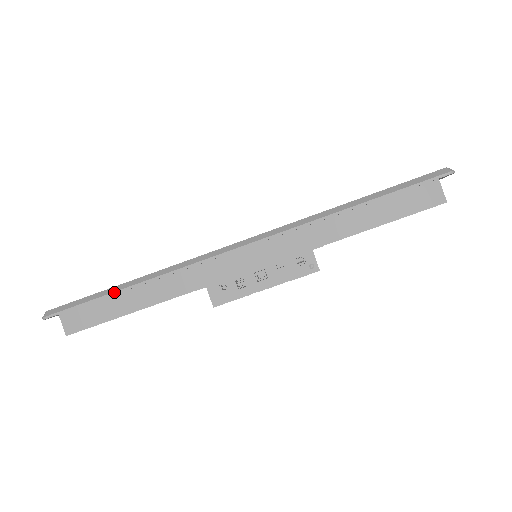
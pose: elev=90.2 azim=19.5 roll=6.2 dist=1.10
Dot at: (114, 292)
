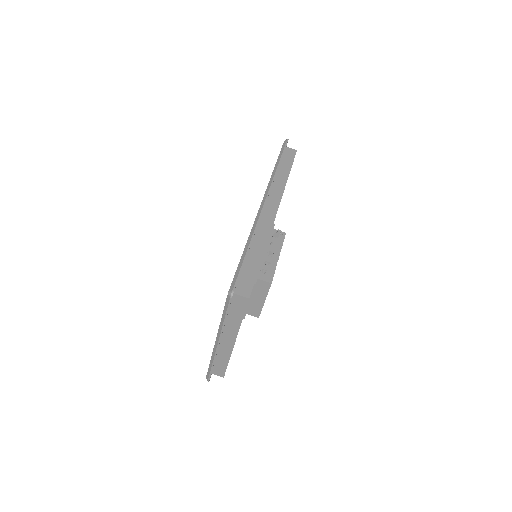
Dot at: (246, 253)
